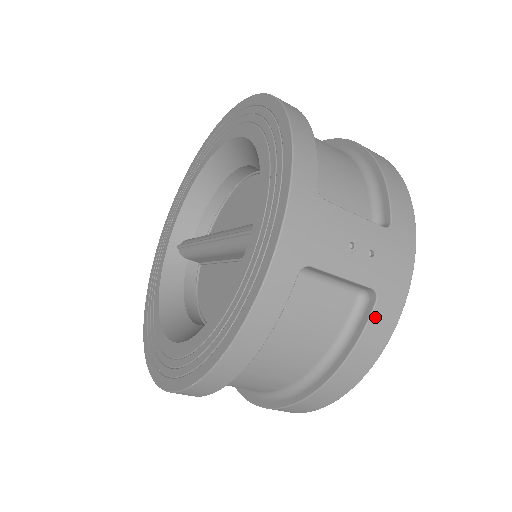
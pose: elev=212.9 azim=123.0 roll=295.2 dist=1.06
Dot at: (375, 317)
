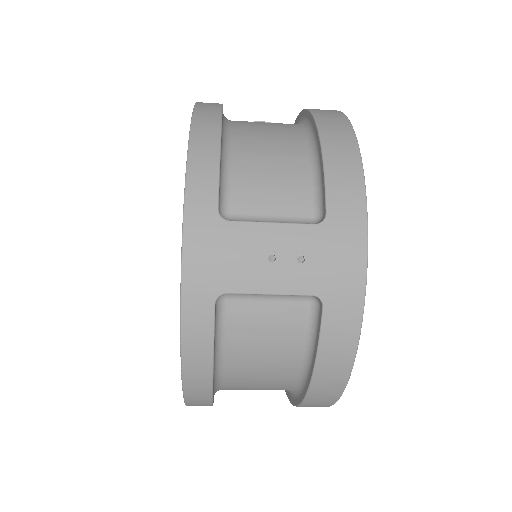
Dot at: (328, 323)
